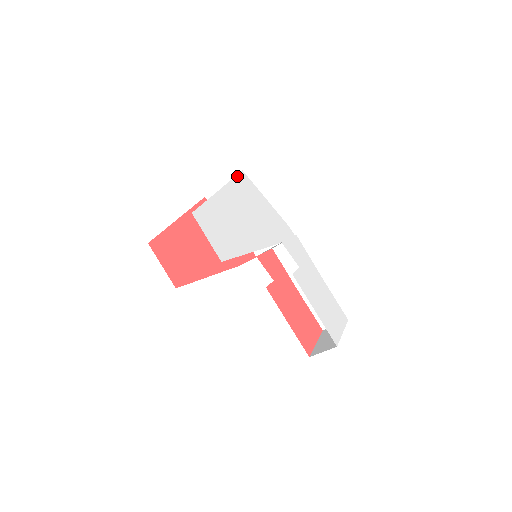
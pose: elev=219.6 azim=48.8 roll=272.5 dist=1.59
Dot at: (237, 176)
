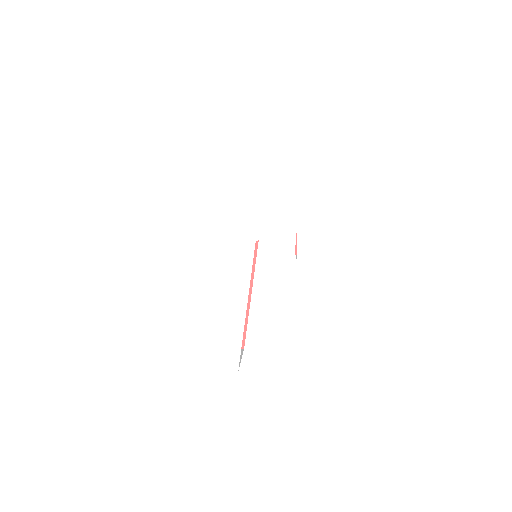
Dot at: (155, 249)
